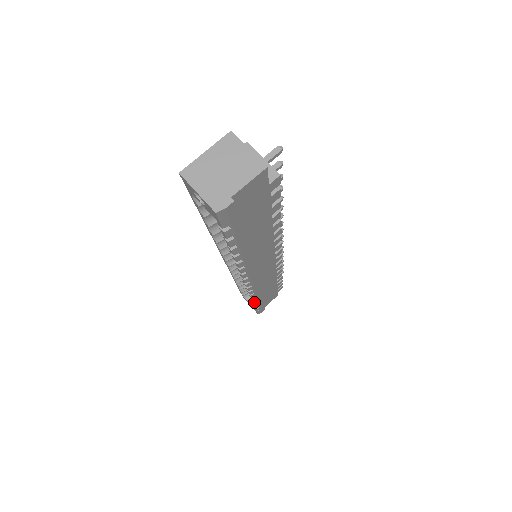
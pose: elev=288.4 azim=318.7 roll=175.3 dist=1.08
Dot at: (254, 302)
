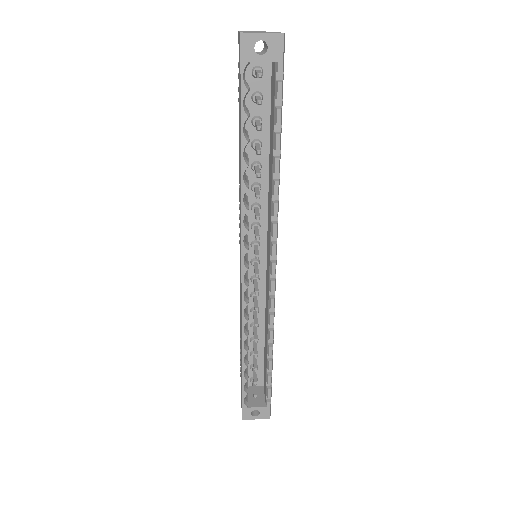
Dot at: (272, 351)
